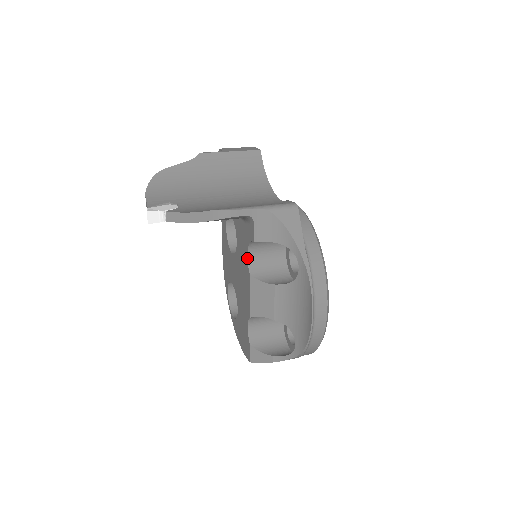
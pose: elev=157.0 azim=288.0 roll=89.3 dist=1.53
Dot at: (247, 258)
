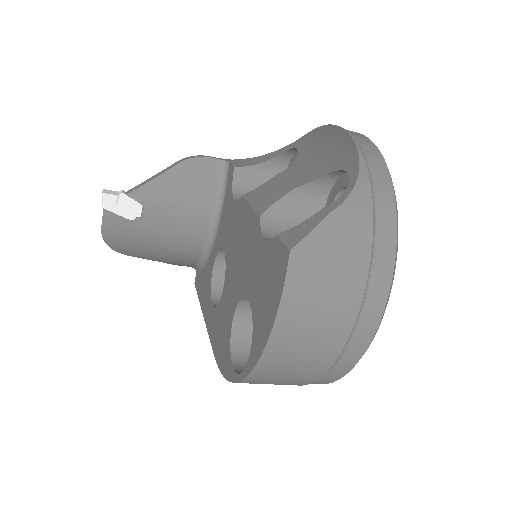
Dot at: (235, 201)
